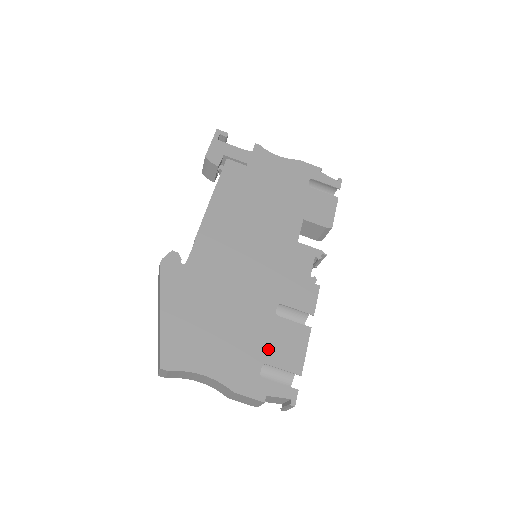
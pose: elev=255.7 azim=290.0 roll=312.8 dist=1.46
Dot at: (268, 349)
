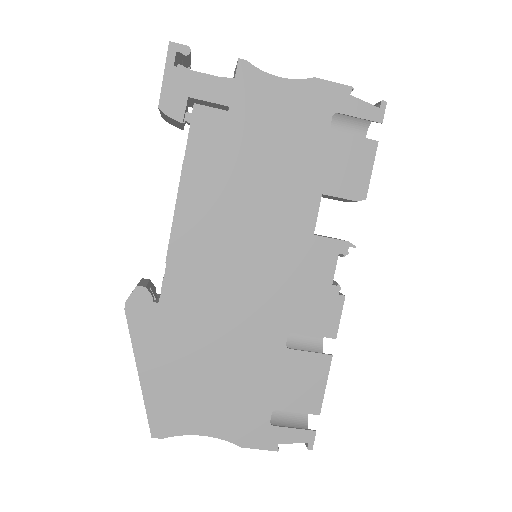
Dot at: (278, 392)
